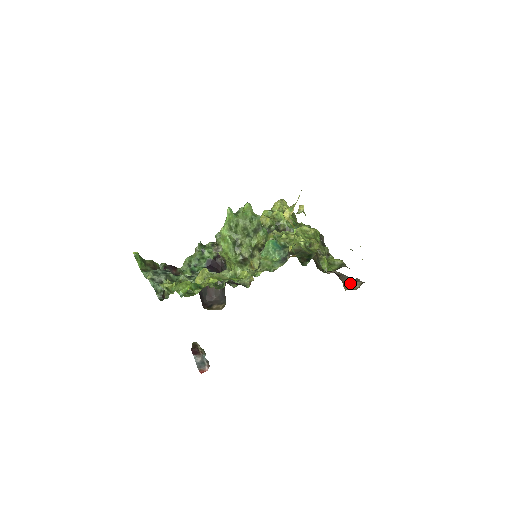
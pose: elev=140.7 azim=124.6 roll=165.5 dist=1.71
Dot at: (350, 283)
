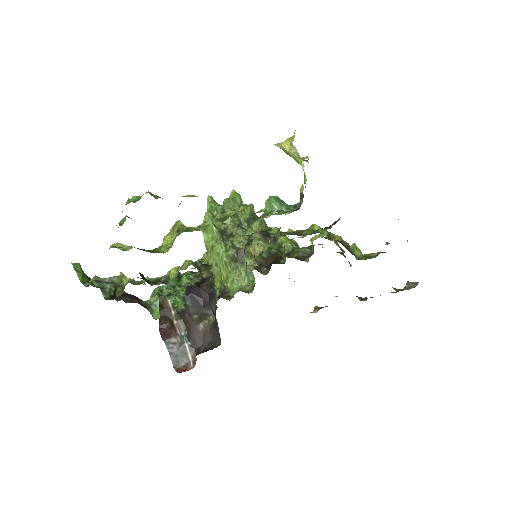
Dot at: occluded
